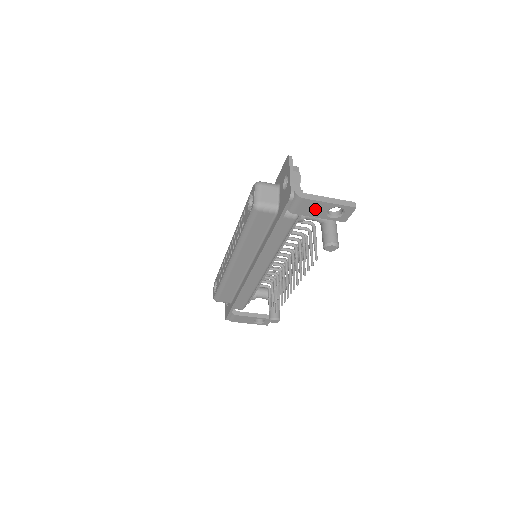
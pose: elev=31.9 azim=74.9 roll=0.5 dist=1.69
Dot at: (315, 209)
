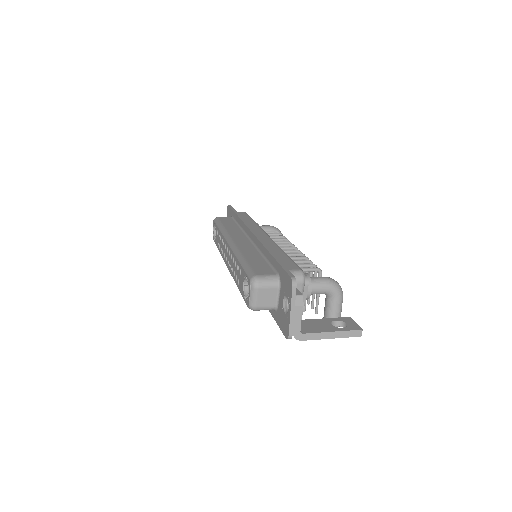
Dot at: occluded
